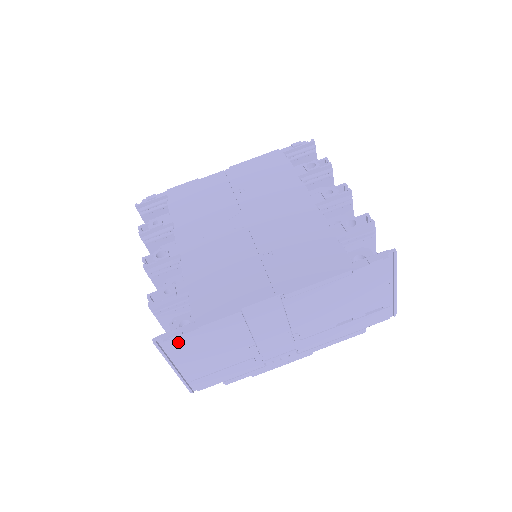
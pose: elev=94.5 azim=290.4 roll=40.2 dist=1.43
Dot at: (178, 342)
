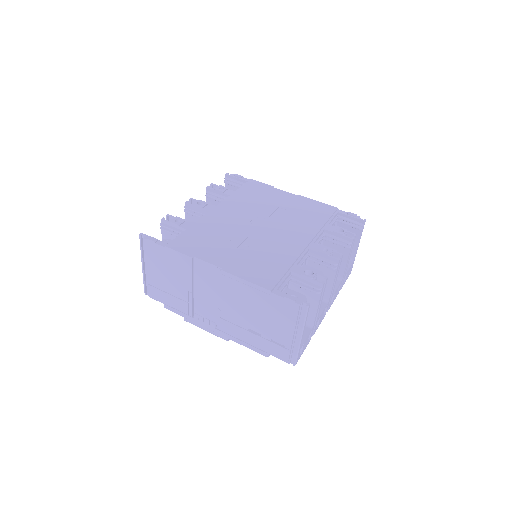
Dot at: (151, 246)
